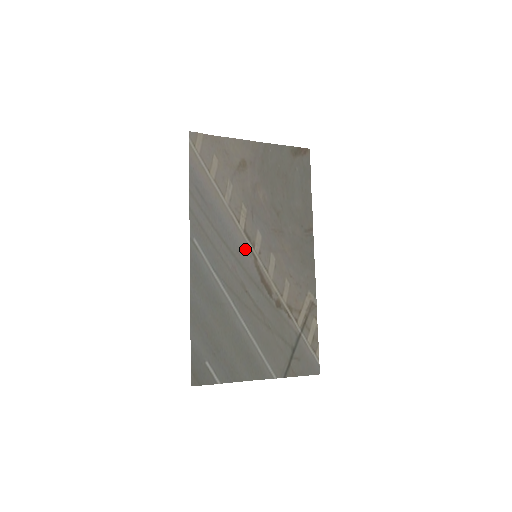
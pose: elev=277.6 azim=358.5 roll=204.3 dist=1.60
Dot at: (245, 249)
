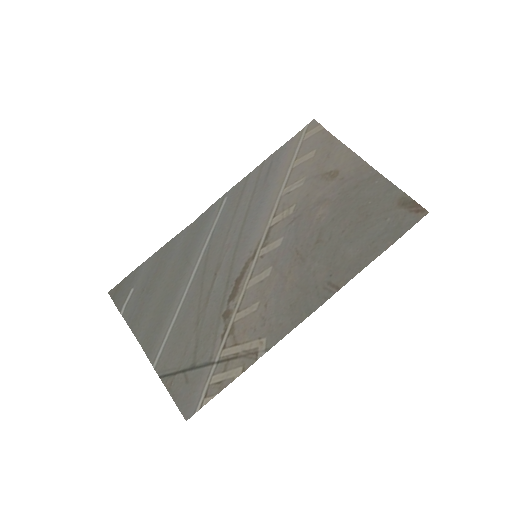
Dot at: (254, 241)
